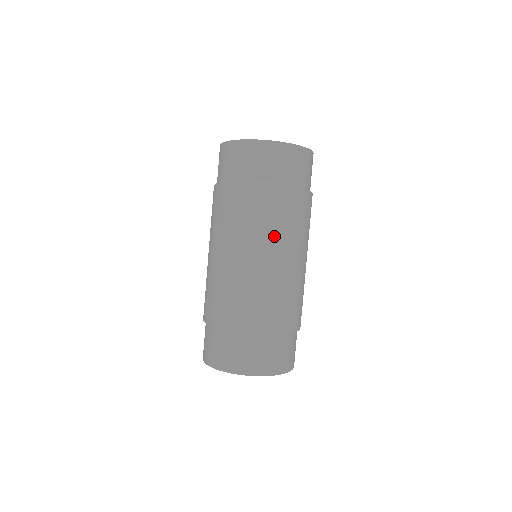
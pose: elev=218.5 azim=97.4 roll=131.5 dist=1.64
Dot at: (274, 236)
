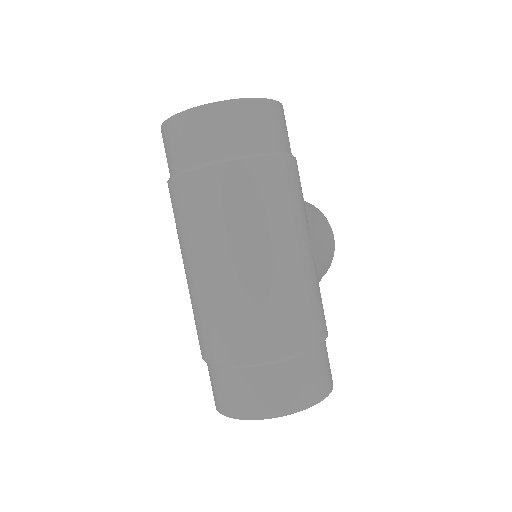
Dot at: (227, 233)
